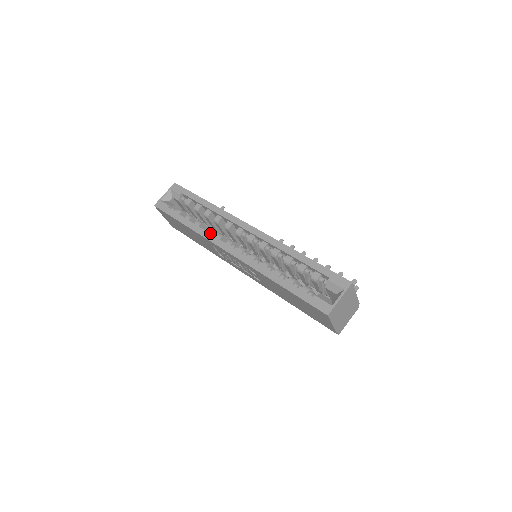
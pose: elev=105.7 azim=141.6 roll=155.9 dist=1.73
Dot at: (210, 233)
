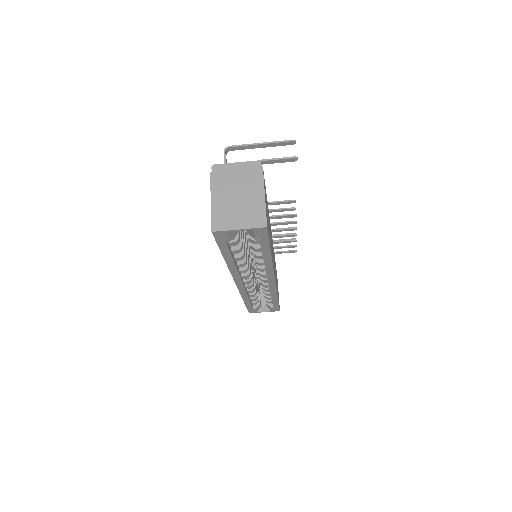
Dot at: occluded
